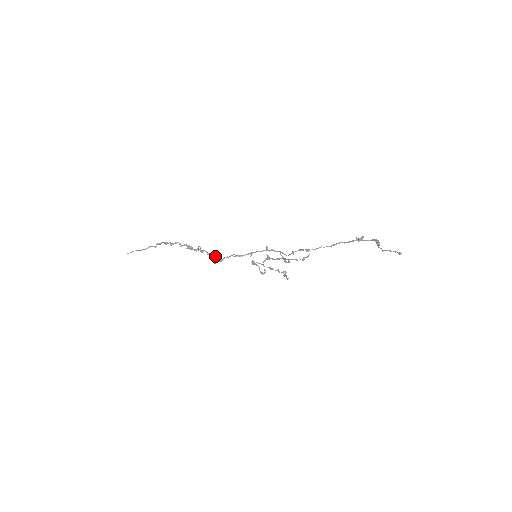
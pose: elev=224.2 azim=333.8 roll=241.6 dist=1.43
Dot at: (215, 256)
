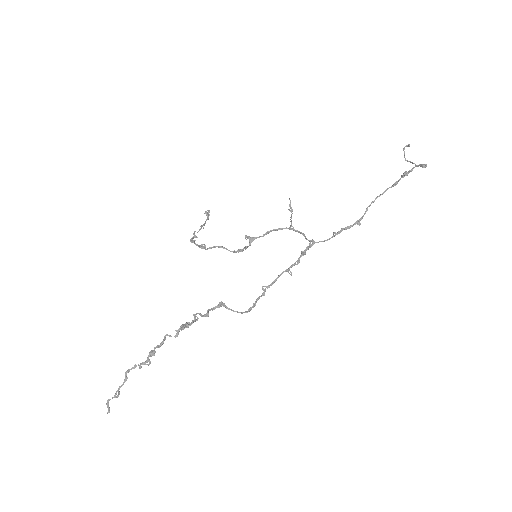
Dot at: (222, 302)
